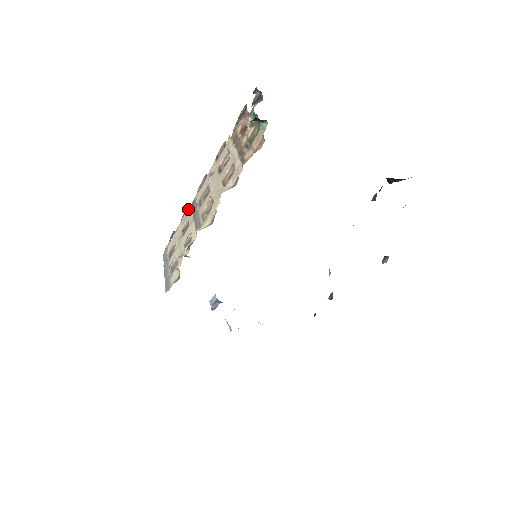
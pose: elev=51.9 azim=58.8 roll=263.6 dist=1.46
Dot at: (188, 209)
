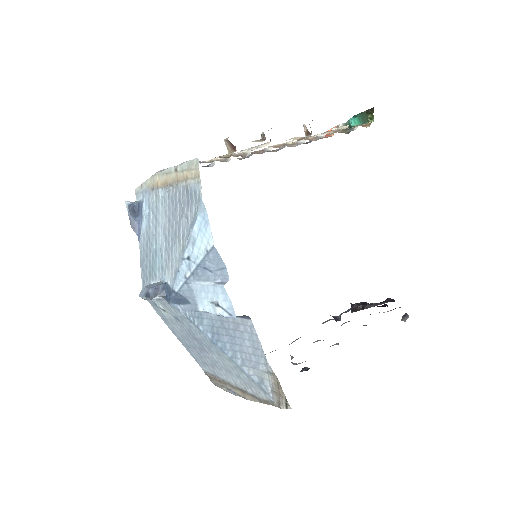
Dot at: occluded
